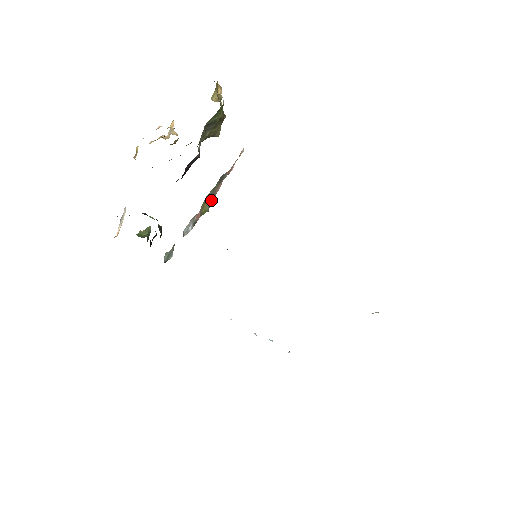
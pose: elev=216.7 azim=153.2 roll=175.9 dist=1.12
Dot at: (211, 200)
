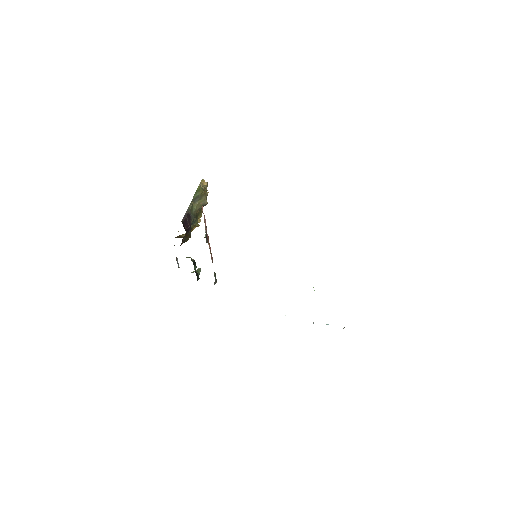
Dot at: (205, 232)
